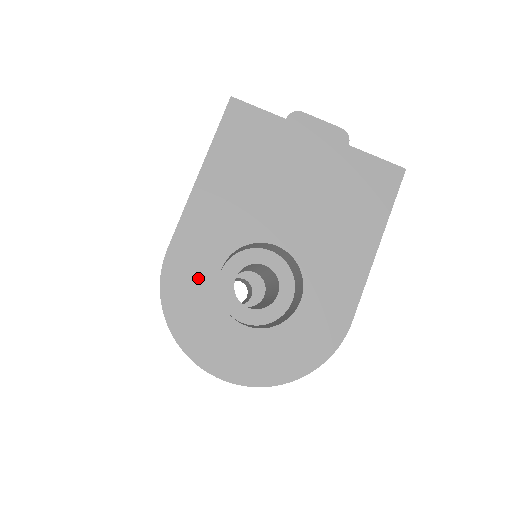
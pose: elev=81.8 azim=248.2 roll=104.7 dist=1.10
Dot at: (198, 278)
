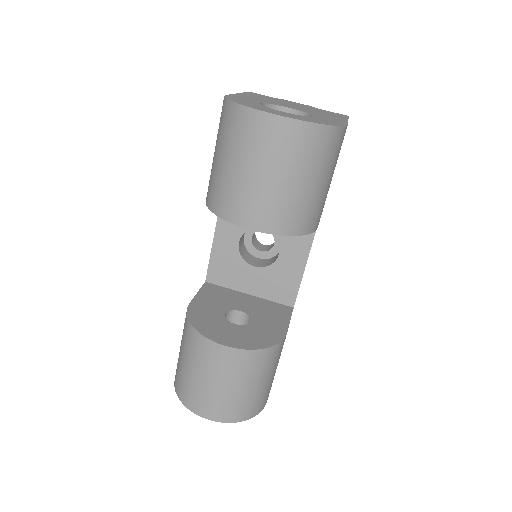
Dot at: (247, 101)
